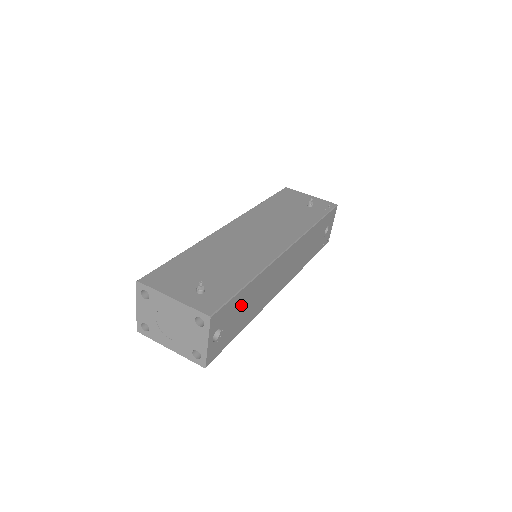
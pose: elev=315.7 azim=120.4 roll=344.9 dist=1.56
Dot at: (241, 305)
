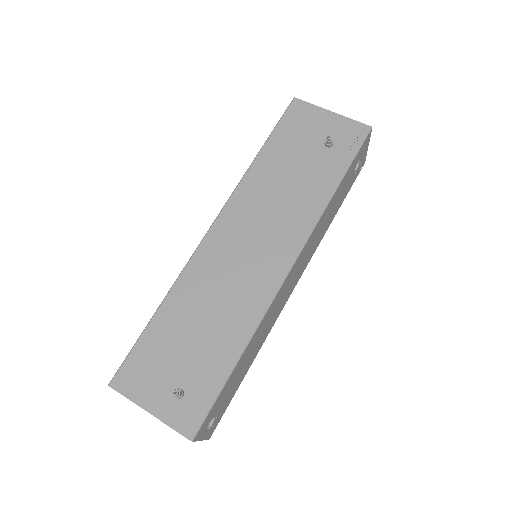
Dot at: (234, 378)
